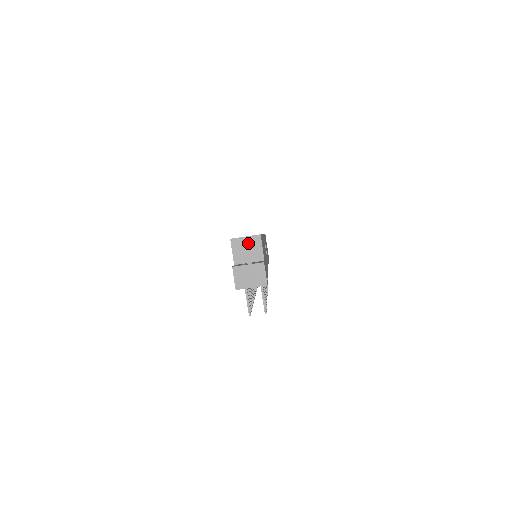
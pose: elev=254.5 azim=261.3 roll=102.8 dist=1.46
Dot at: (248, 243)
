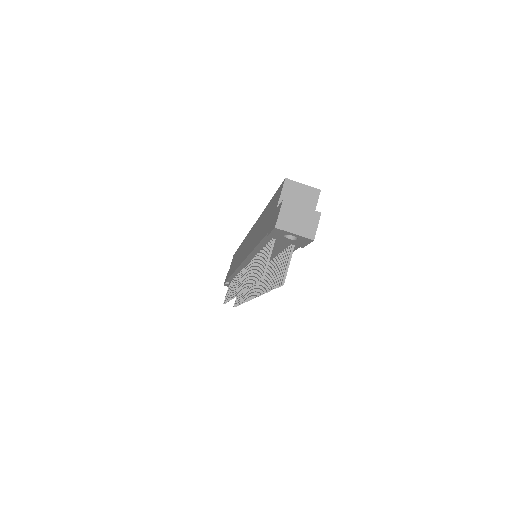
Dot at: (303, 192)
